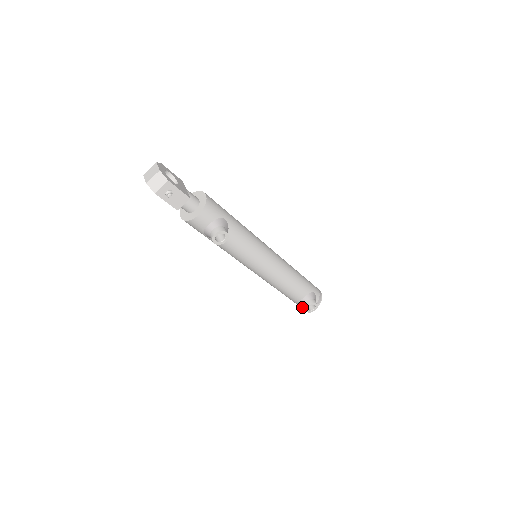
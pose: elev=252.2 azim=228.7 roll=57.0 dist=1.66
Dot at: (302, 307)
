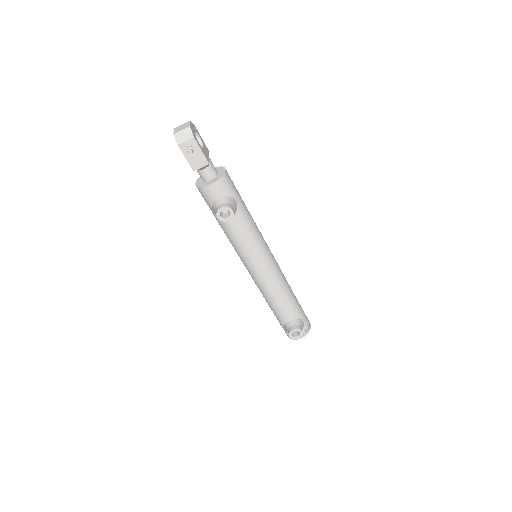
Dot at: (287, 332)
